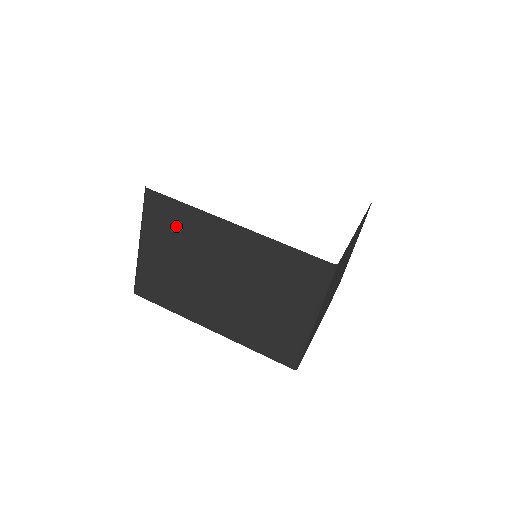
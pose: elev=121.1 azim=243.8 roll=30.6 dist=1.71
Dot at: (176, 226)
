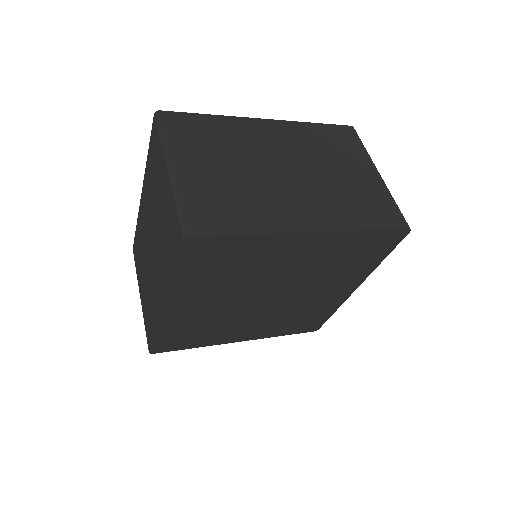
Dot at: (209, 135)
